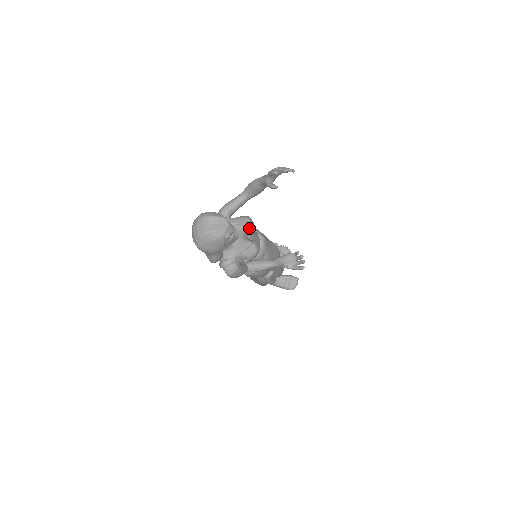
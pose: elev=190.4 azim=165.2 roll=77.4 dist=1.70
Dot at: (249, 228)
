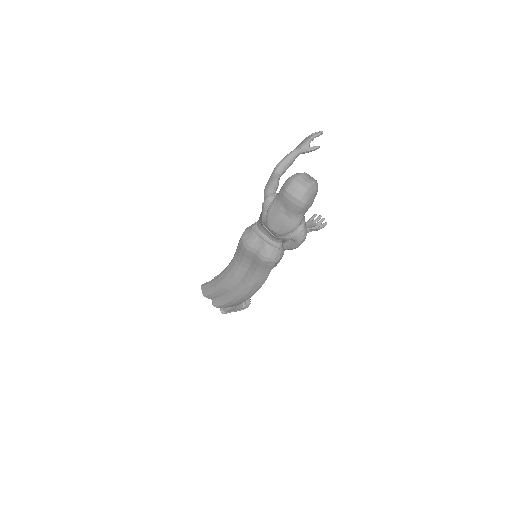
Dot at: occluded
